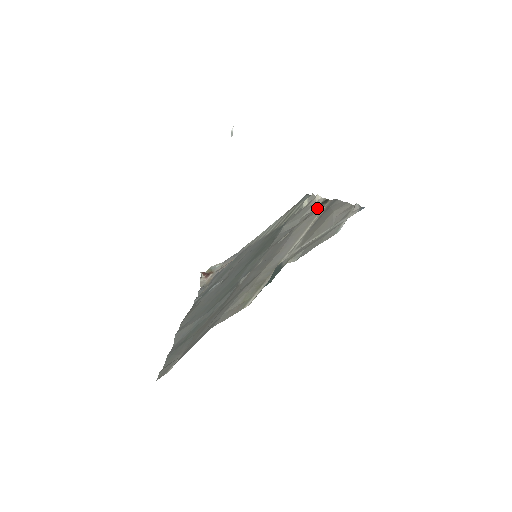
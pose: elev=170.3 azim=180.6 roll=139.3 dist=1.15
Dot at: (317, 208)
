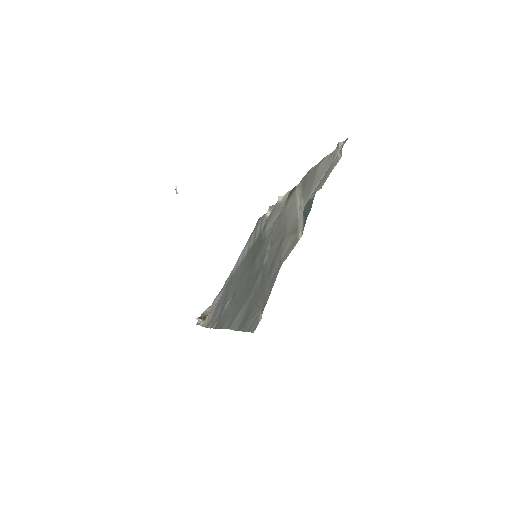
Dot at: (289, 197)
